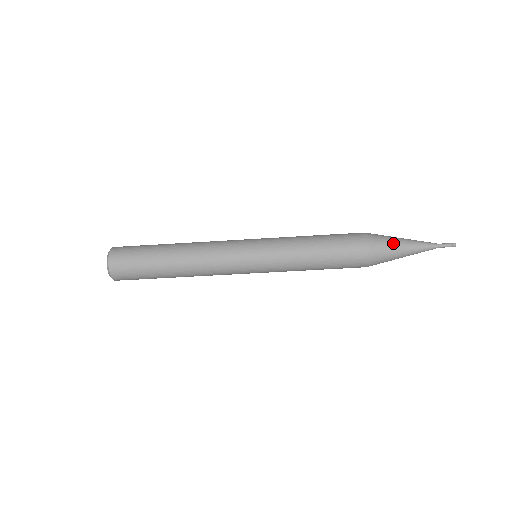
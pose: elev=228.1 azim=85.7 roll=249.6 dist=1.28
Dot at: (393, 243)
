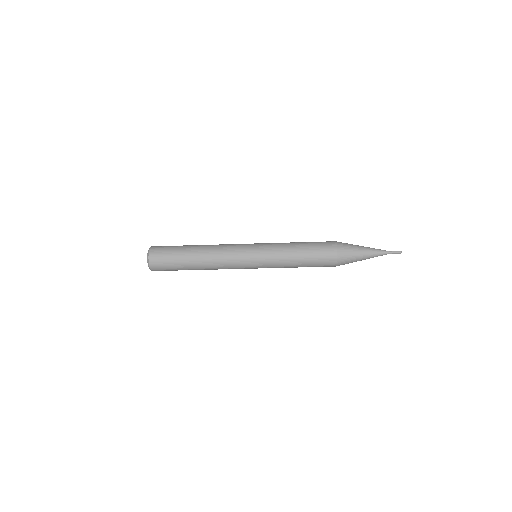
Dot at: (355, 259)
